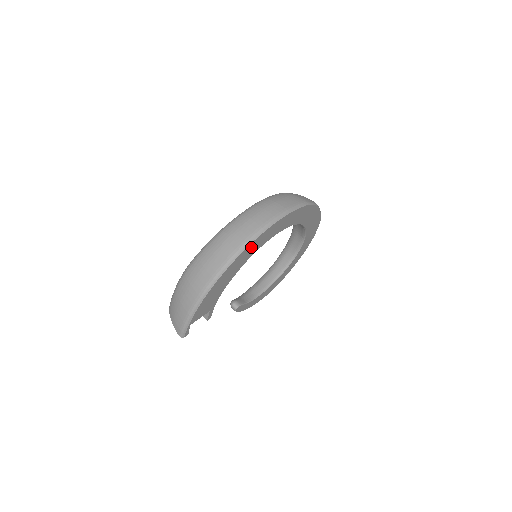
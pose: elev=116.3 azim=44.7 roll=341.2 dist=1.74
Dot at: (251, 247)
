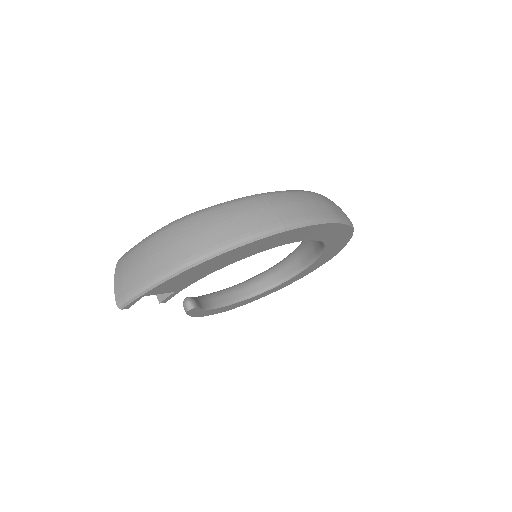
Dot at: (282, 236)
